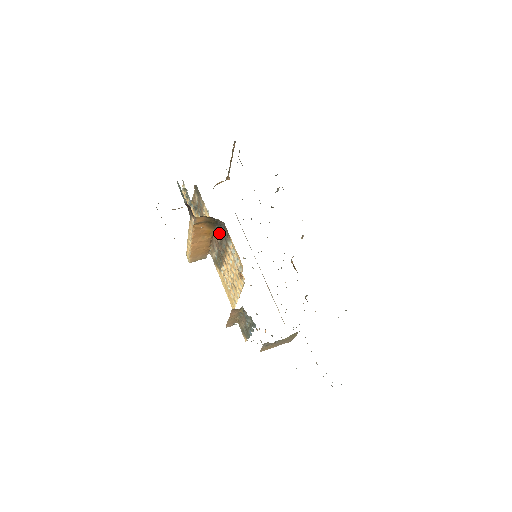
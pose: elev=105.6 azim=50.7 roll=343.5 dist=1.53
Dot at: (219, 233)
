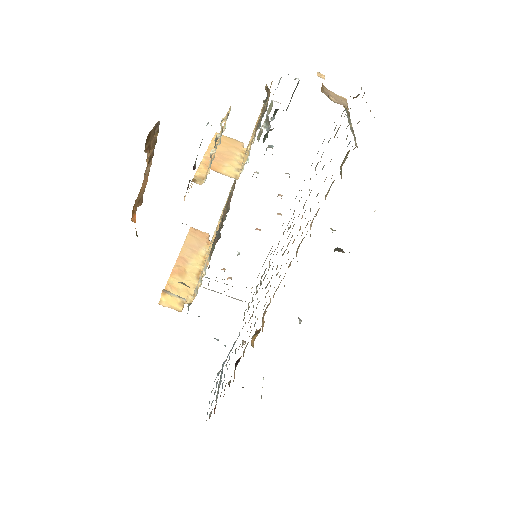
Dot at: occluded
